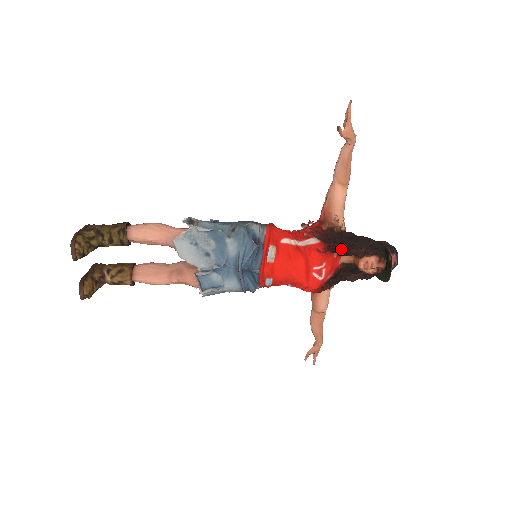
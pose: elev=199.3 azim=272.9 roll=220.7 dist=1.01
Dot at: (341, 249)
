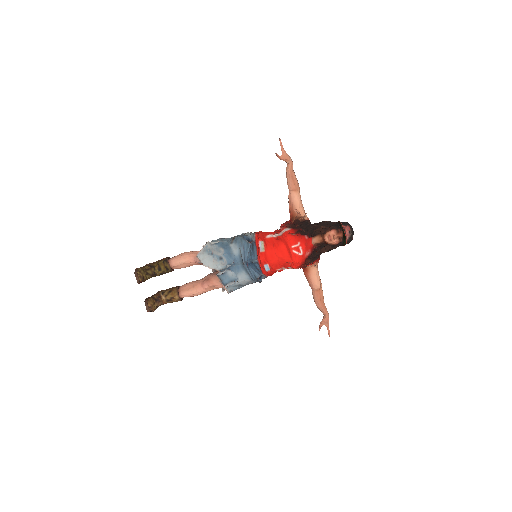
Dot at: (307, 231)
